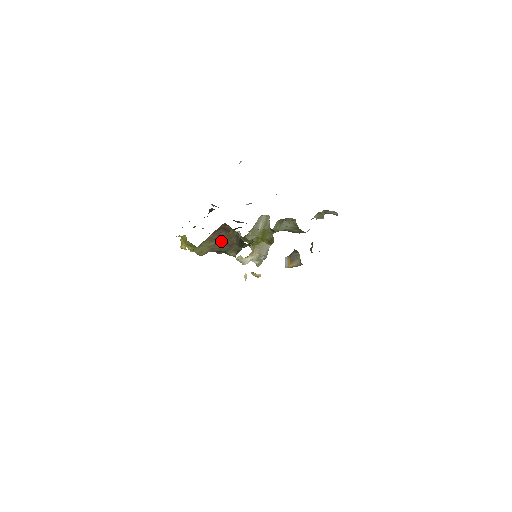
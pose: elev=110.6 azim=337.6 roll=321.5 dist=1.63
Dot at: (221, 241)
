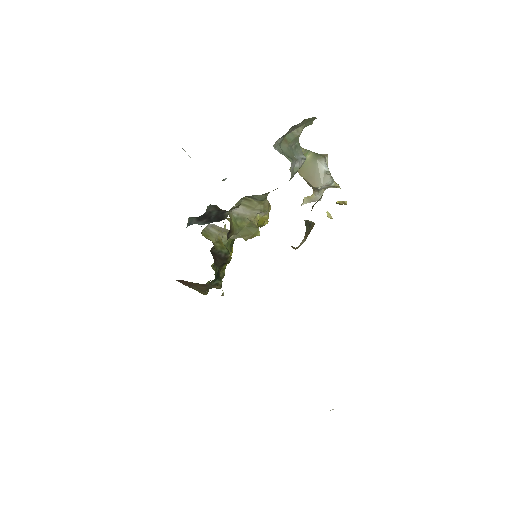
Dot at: (195, 286)
